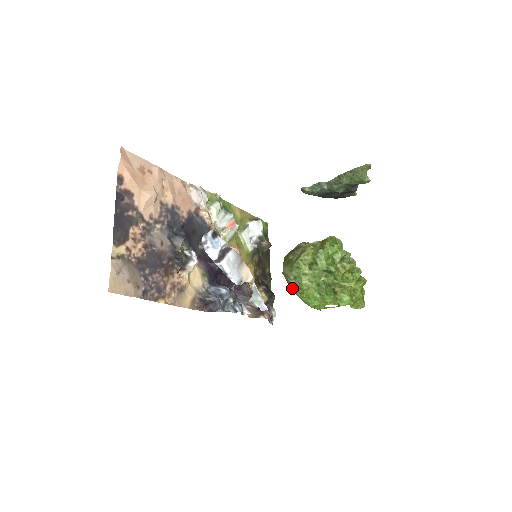
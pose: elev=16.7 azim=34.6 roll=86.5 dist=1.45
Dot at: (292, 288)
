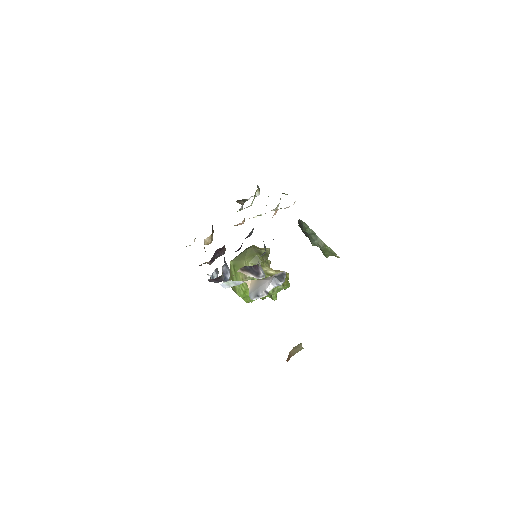
Dot at: (243, 280)
